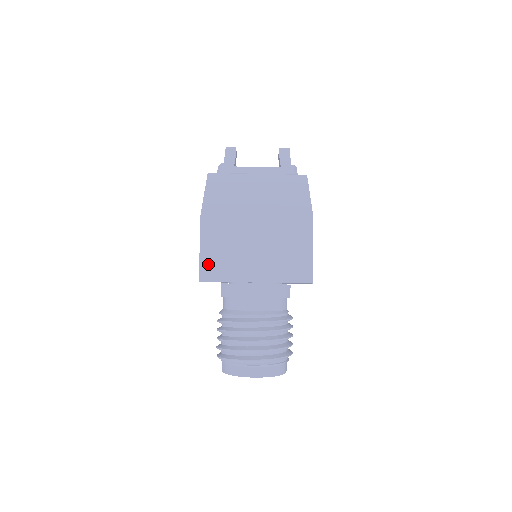
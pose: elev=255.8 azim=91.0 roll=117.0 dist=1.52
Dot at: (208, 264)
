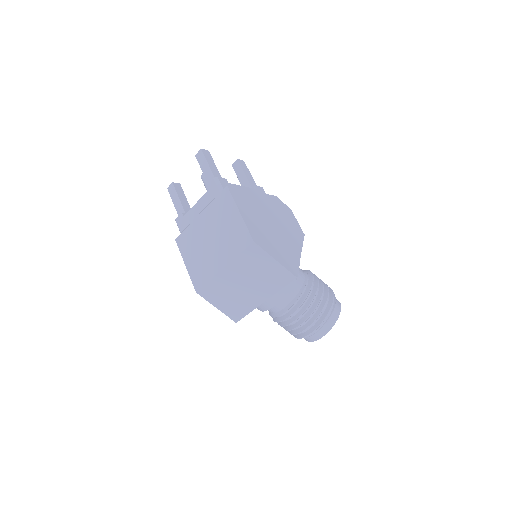
Dot at: (230, 312)
